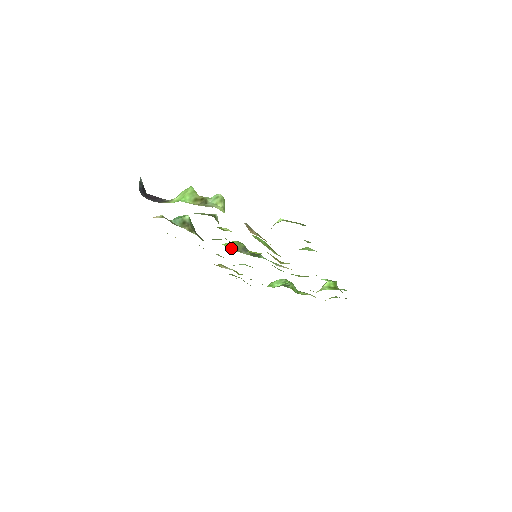
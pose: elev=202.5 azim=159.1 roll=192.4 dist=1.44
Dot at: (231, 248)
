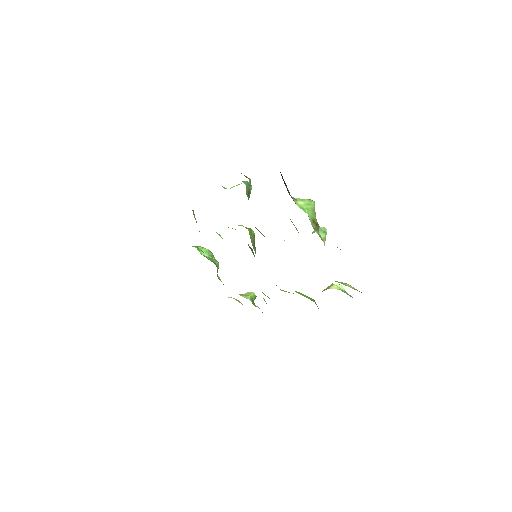
Dot at: (251, 238)
